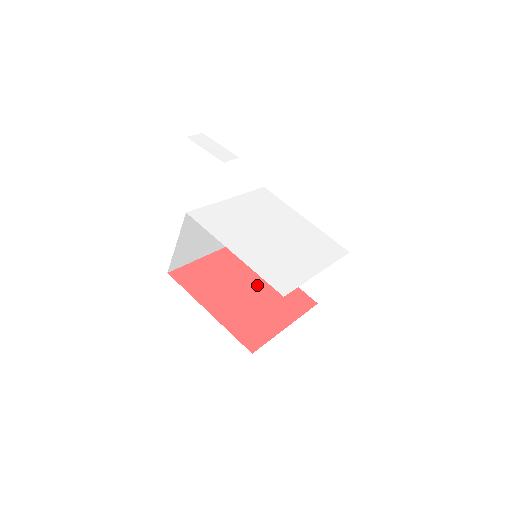
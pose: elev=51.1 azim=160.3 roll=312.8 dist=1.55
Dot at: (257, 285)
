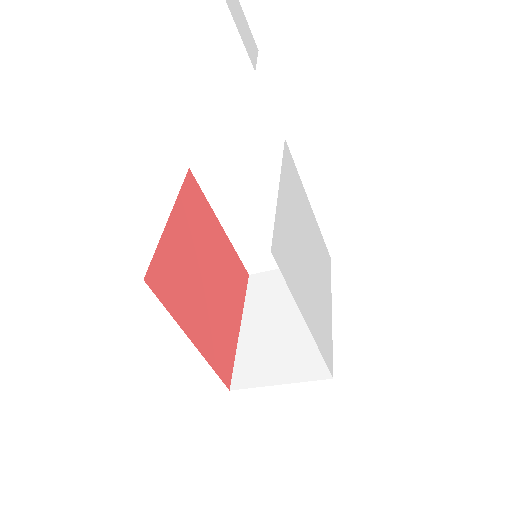
Dot at: (214, 264)
